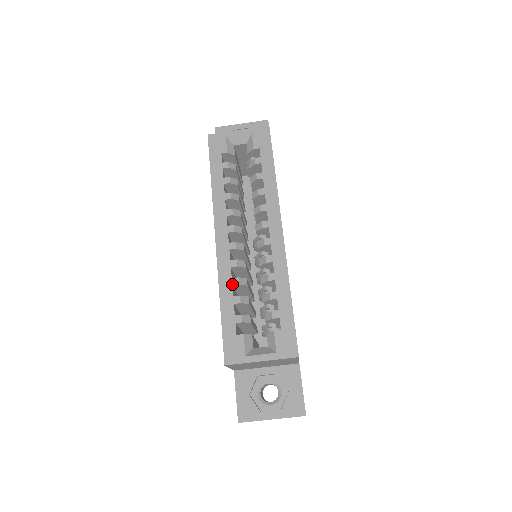
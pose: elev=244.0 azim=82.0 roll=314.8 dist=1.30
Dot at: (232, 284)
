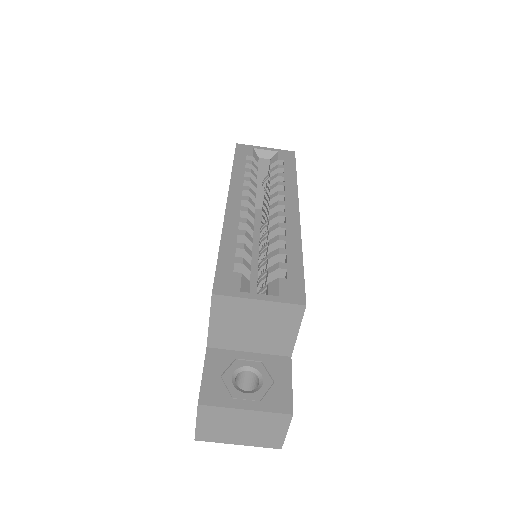
Dot at: (237, 233)
